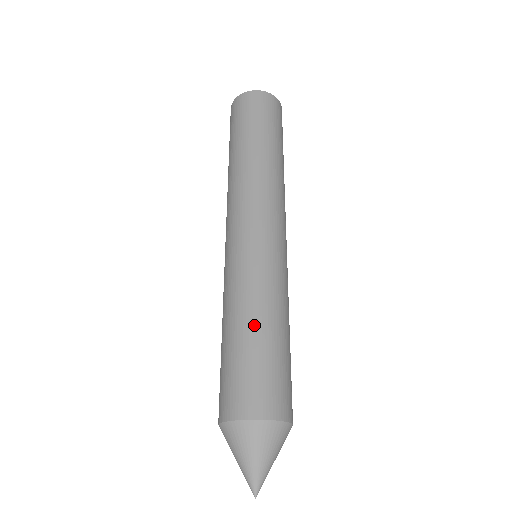
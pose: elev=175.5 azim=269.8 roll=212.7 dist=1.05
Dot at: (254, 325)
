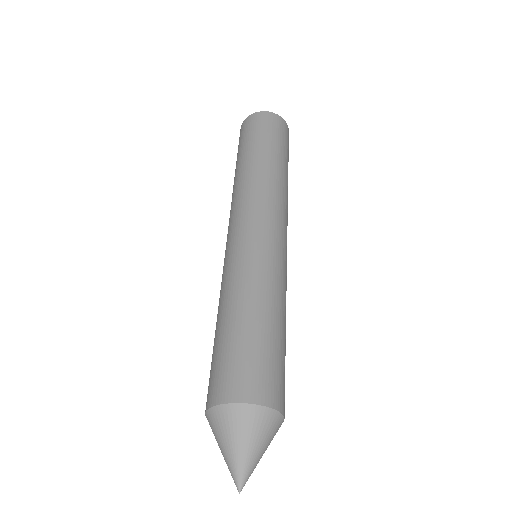
Dot at: (244, 312)
